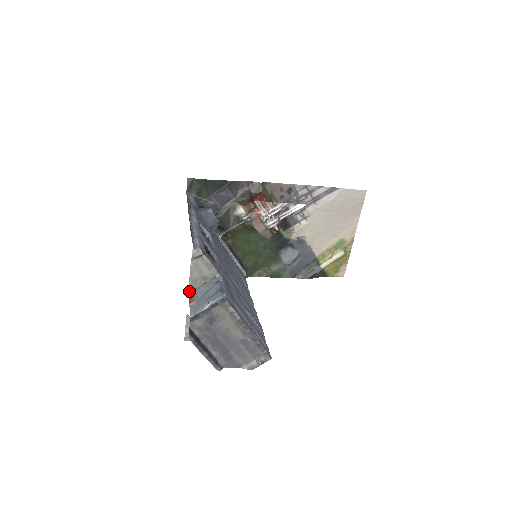
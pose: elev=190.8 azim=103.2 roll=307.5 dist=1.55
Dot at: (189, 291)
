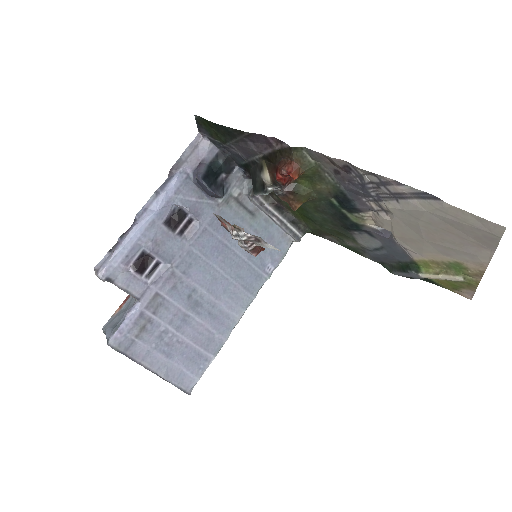
Dot at: occluded
